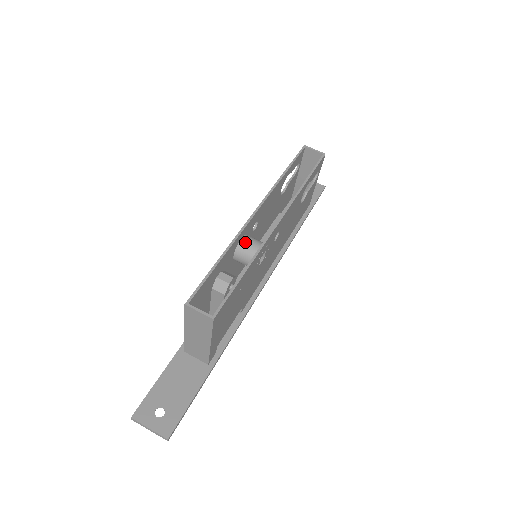
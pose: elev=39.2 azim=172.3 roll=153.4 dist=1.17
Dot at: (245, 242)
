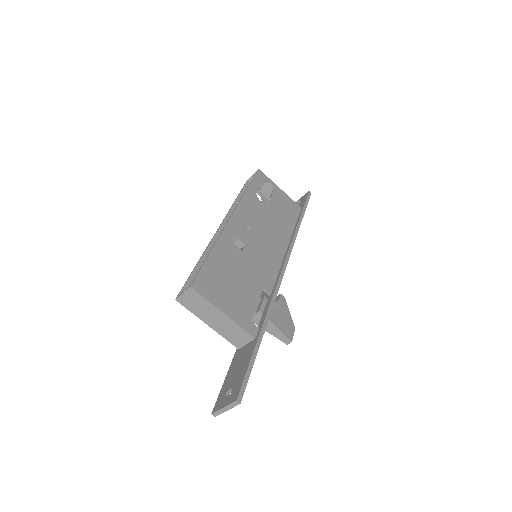
Dot at: occluded
